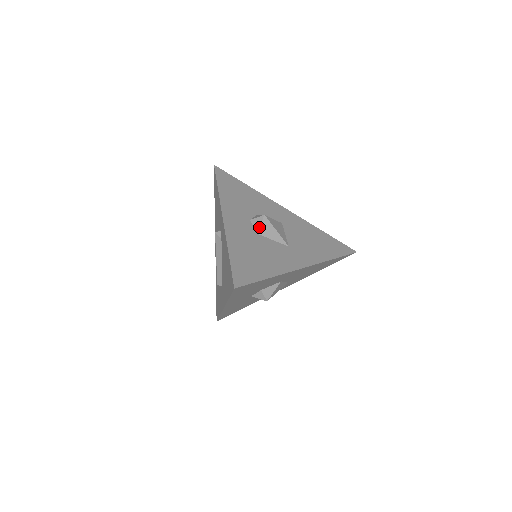
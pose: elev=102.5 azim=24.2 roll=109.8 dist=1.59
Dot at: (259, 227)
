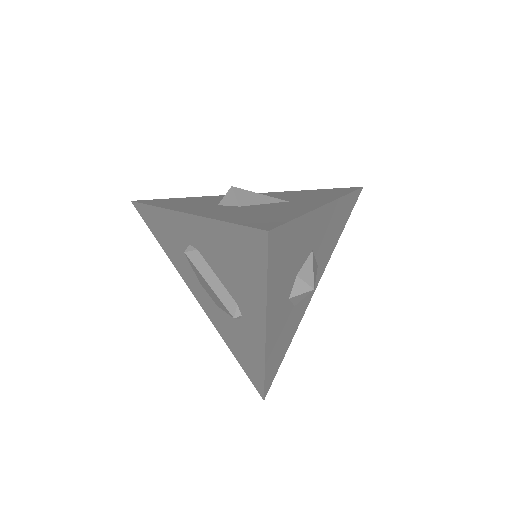
Dot at: (236, 200)
